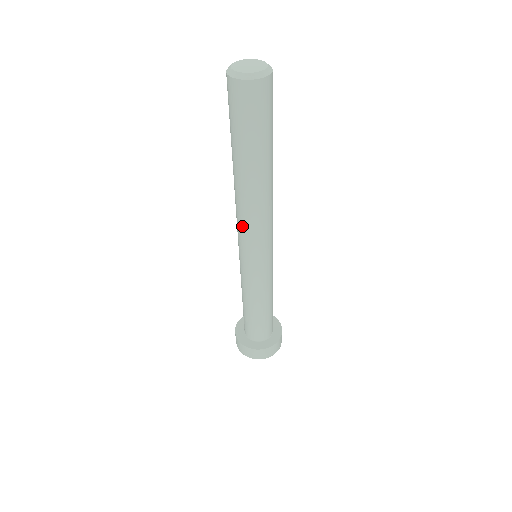
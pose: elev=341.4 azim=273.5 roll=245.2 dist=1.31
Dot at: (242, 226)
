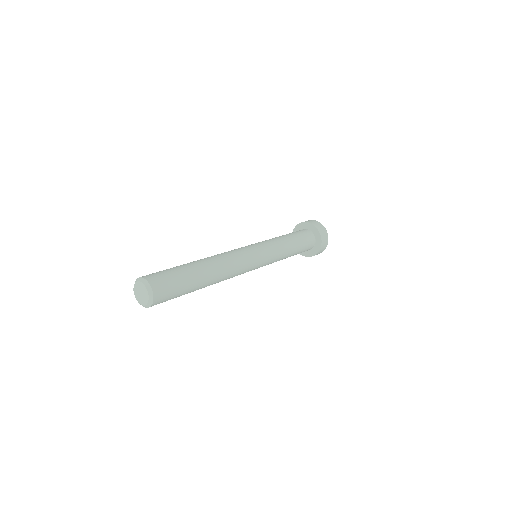
Dot at: occluded
